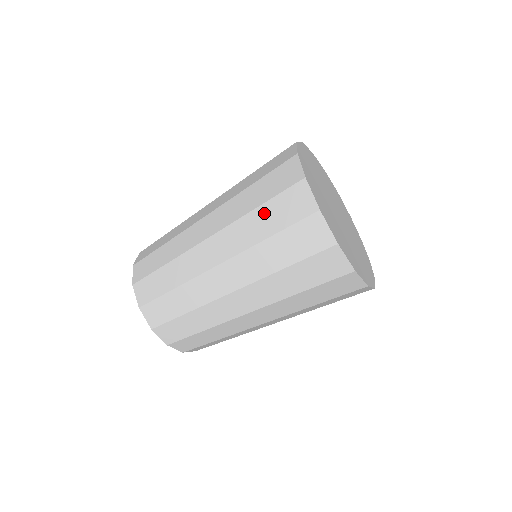
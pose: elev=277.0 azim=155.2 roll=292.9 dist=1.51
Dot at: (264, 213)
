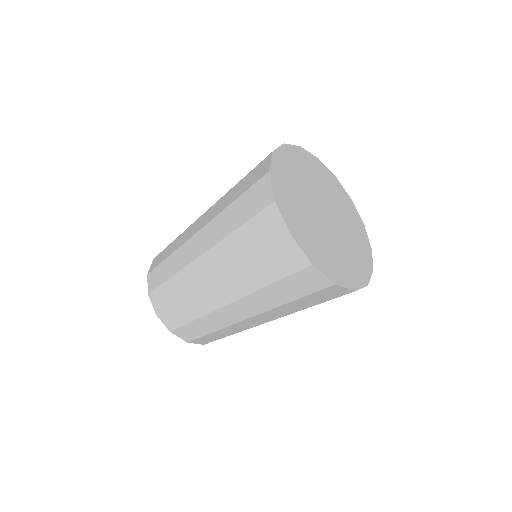
Dot at: (239, 185)
